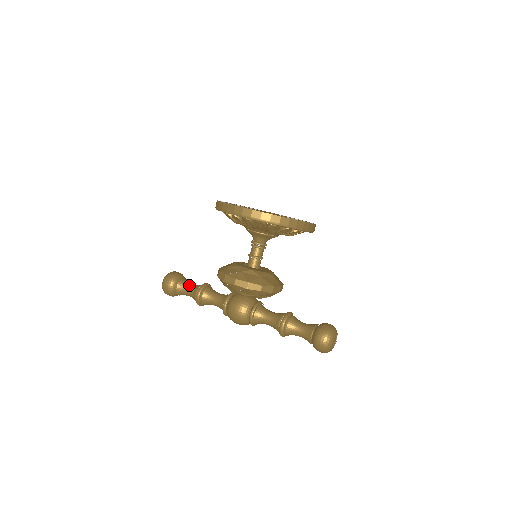
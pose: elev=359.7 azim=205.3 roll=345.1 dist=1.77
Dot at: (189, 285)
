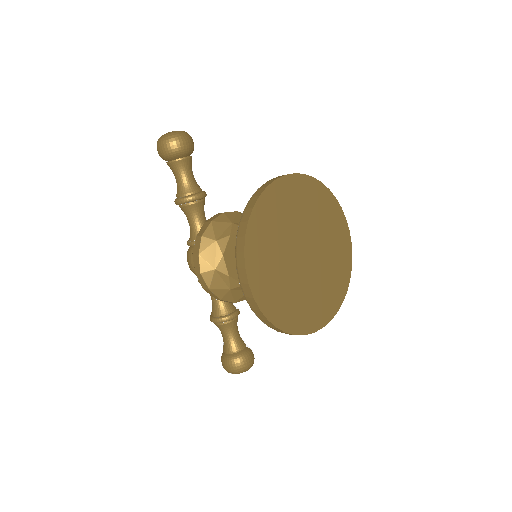
Dot at: (183, 175)
